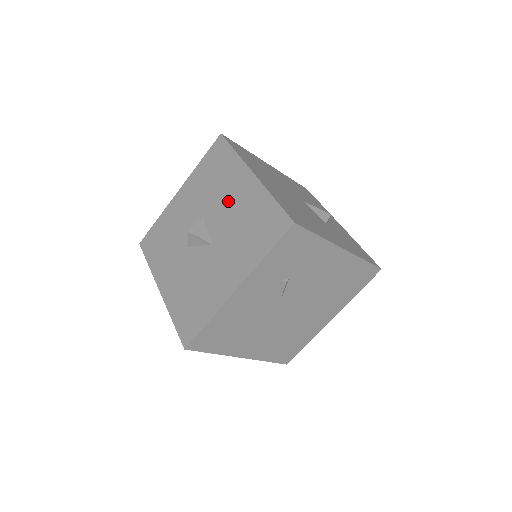
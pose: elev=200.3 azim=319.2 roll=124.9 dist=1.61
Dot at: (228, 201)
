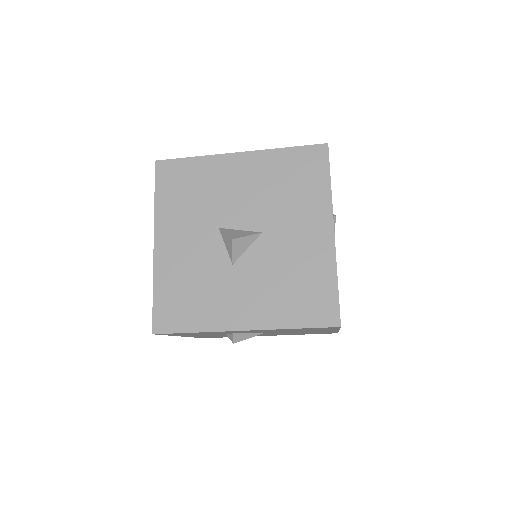
Dot at: (237, 191)
